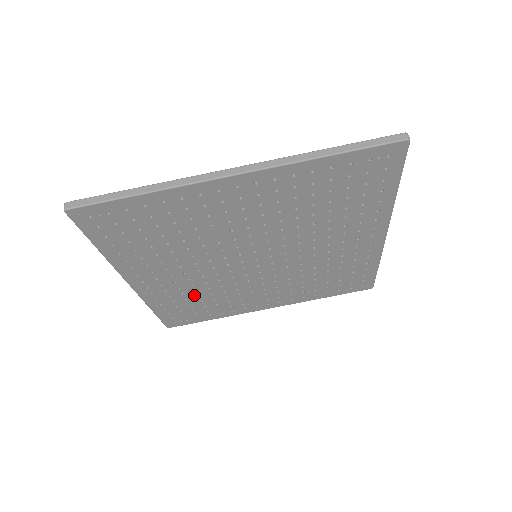
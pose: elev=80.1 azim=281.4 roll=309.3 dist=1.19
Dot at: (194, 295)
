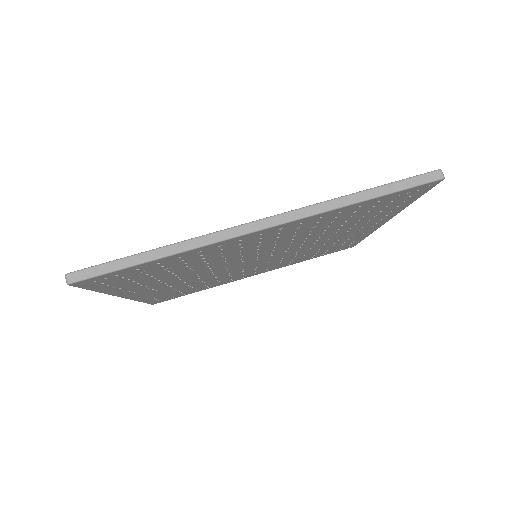
Dot at: (186, 287)
